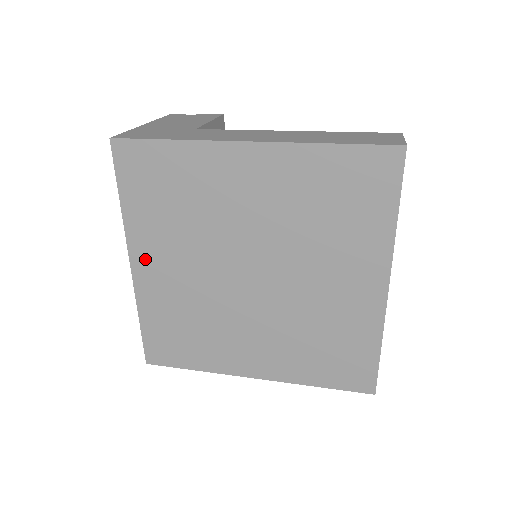
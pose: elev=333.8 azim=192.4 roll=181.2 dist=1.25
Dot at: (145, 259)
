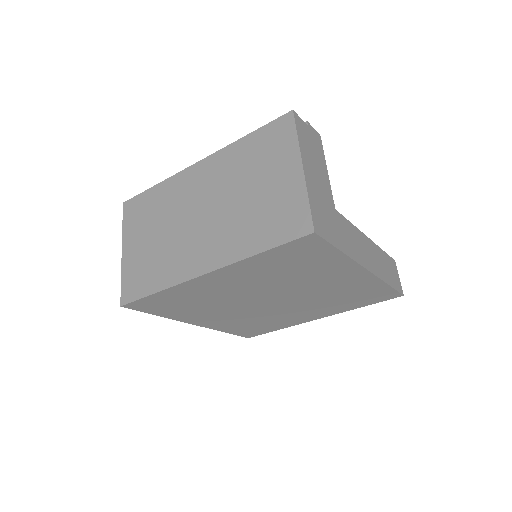
Dot at: (221, 277)
